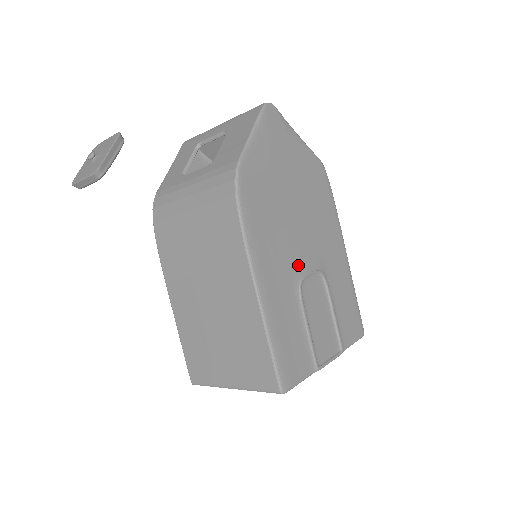
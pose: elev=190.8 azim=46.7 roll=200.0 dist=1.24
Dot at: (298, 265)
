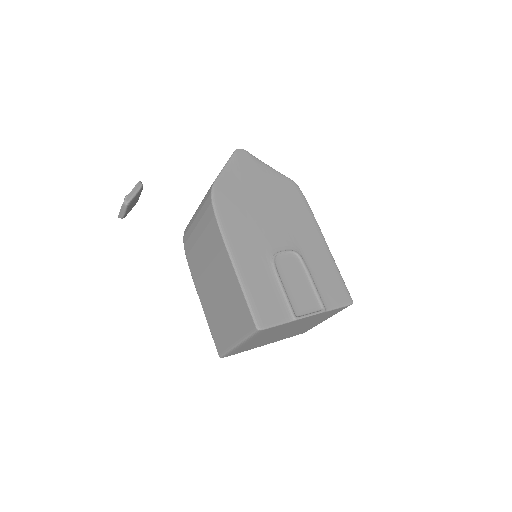
Dot at: (271, 246)
